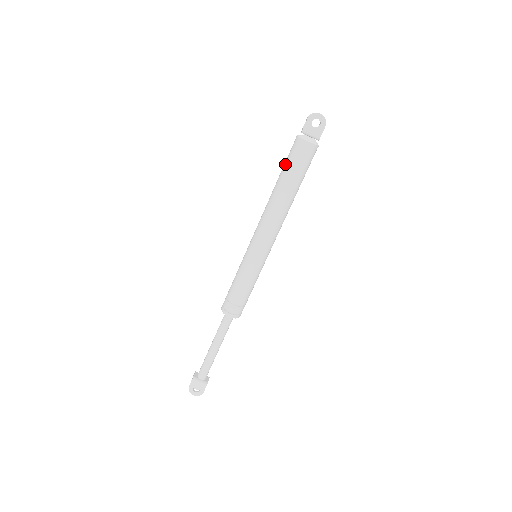
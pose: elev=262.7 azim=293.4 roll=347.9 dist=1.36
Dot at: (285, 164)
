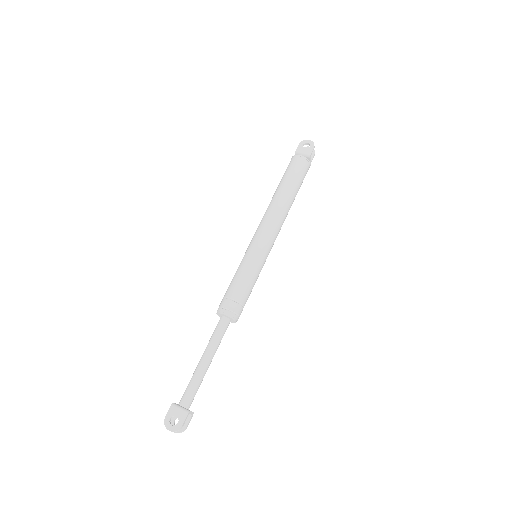
Dot at: occluded
